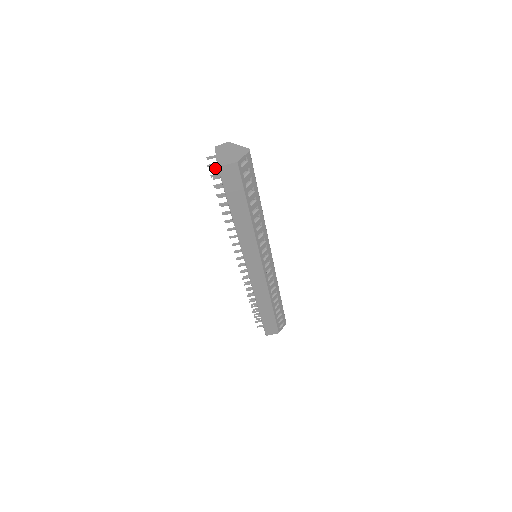
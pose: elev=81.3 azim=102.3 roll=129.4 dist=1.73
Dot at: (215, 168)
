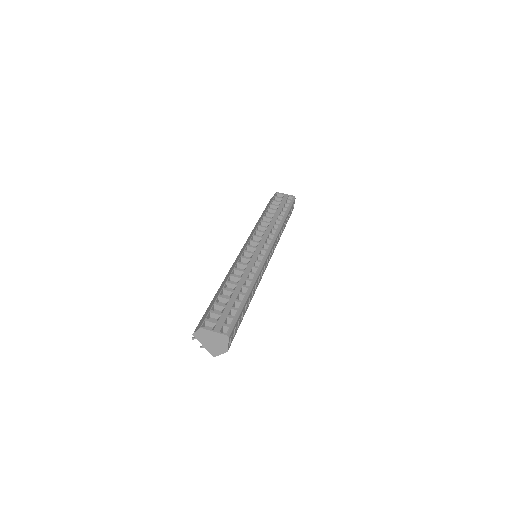
Dot at: occluded
